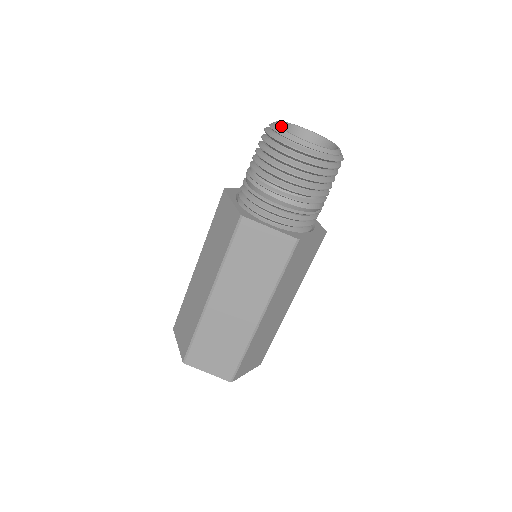
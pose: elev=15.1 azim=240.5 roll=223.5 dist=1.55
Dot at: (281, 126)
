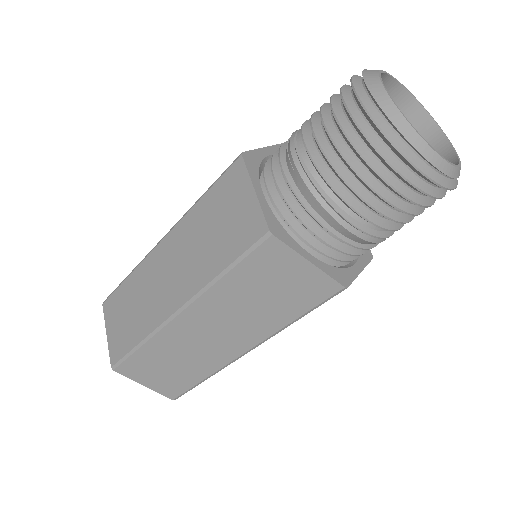
Dot at: (382, 102)
